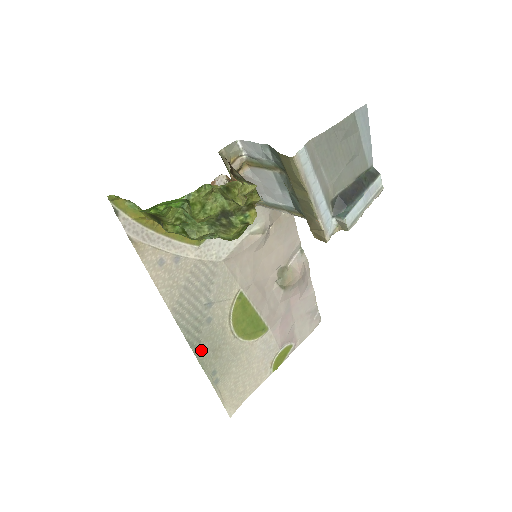
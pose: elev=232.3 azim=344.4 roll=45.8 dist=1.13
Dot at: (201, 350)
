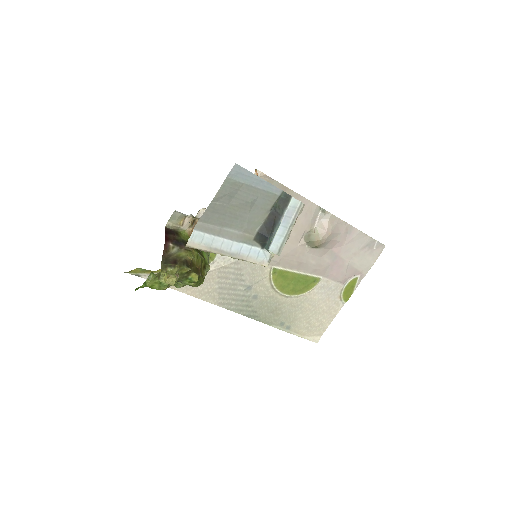
Dot at: (260, 316)
